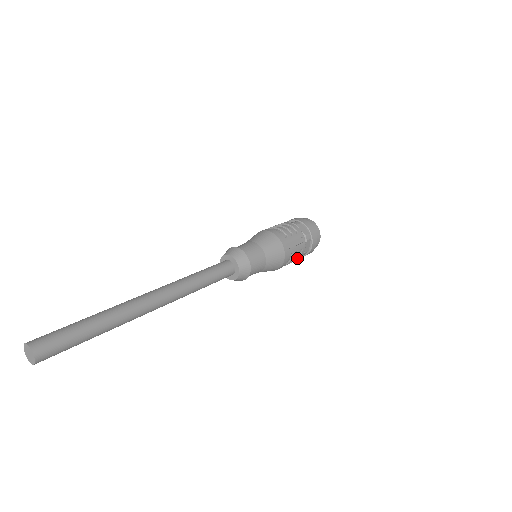
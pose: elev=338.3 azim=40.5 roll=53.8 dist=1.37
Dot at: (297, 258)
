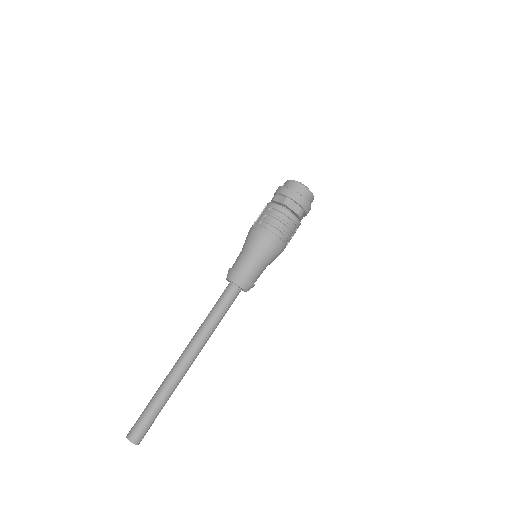
Dot at: occluded
